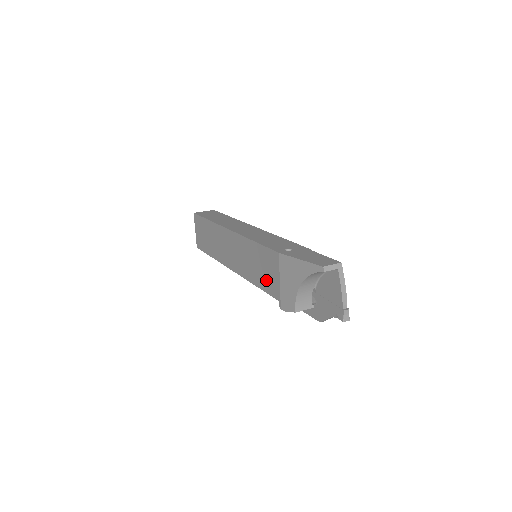
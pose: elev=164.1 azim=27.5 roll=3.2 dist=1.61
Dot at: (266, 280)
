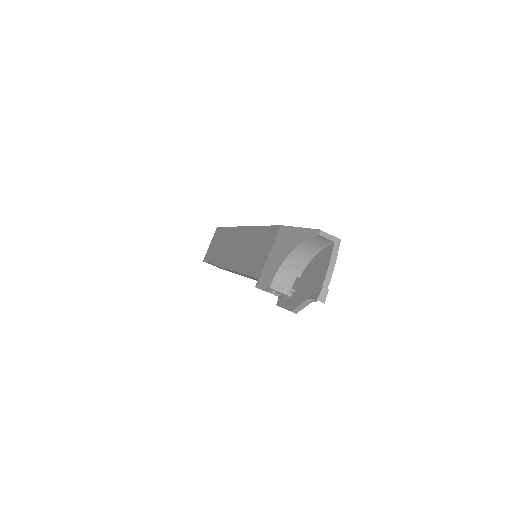
Dot at: (255, 261)
